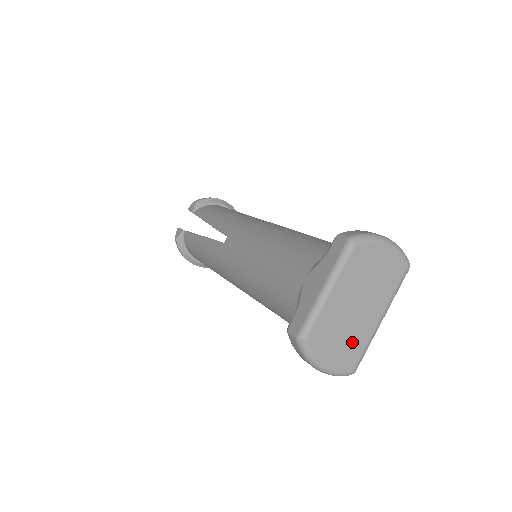
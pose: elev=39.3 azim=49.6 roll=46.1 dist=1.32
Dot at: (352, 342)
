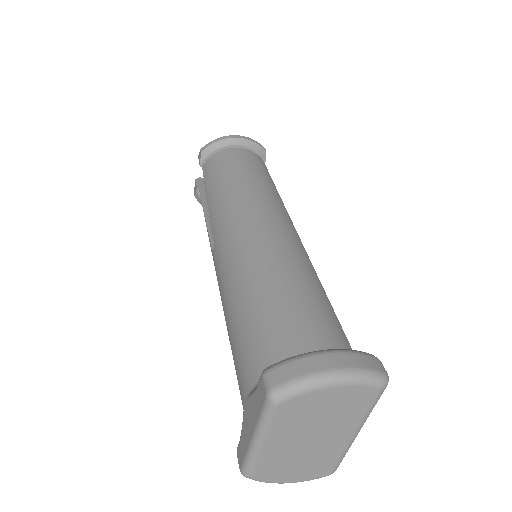
Dot at: (317, 461)
